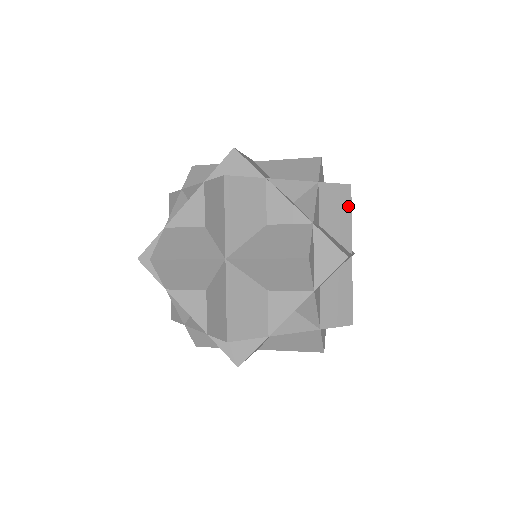
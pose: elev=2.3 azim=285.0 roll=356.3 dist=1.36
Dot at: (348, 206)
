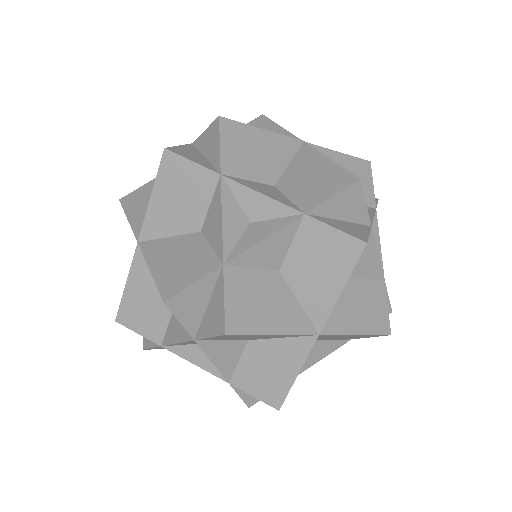
Dot at: occluded
